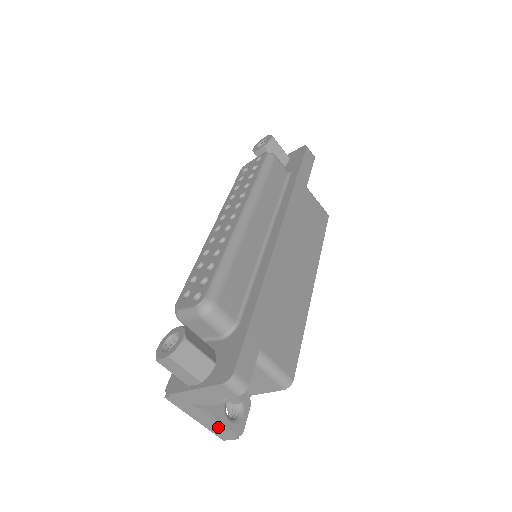
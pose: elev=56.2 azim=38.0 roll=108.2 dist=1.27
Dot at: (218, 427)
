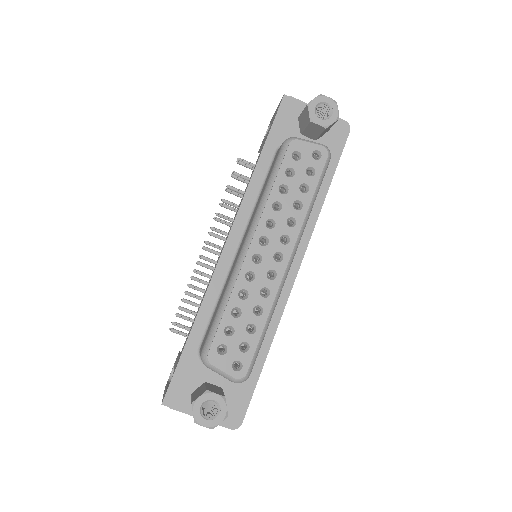
Dot at: occluded
